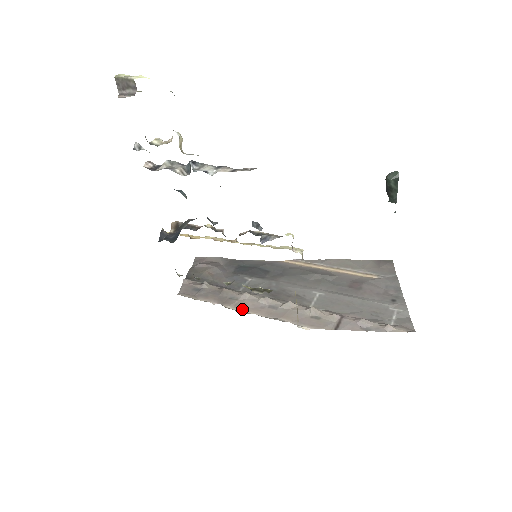
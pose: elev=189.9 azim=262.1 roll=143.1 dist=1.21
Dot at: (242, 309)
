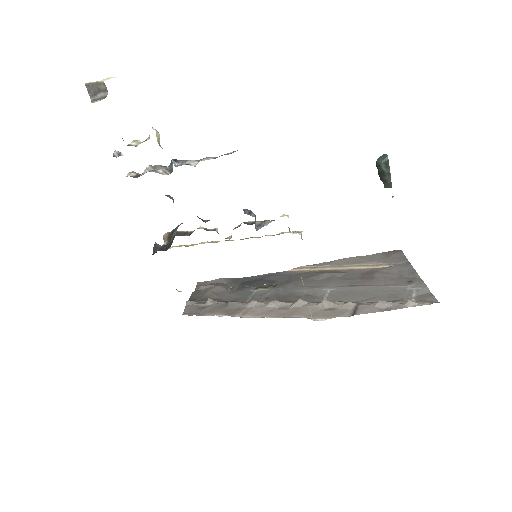
Dot at: (250, 315)
